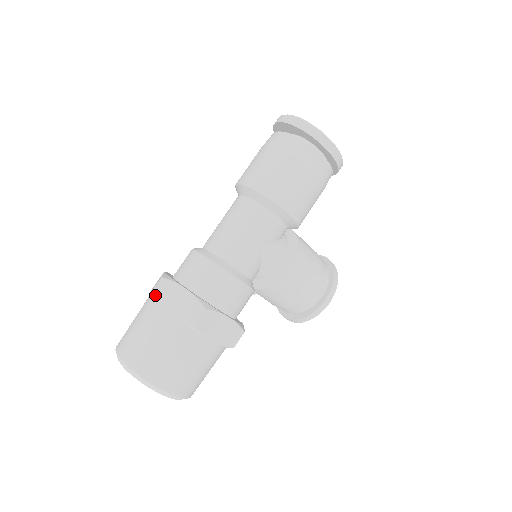
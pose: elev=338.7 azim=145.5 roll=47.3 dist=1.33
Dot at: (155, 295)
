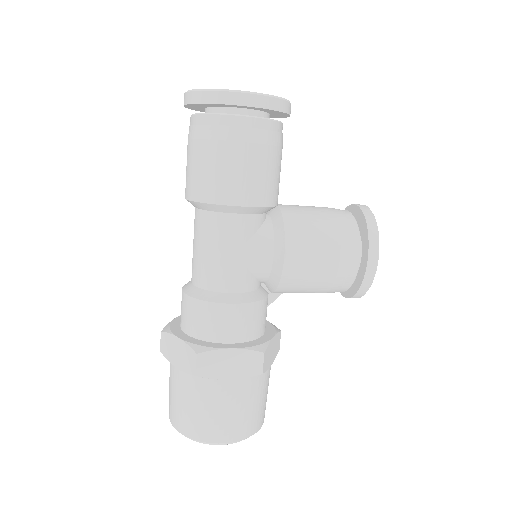
Dot at: (163, 352)
